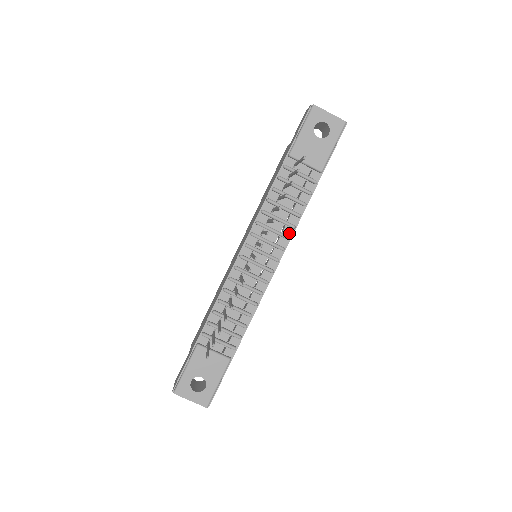
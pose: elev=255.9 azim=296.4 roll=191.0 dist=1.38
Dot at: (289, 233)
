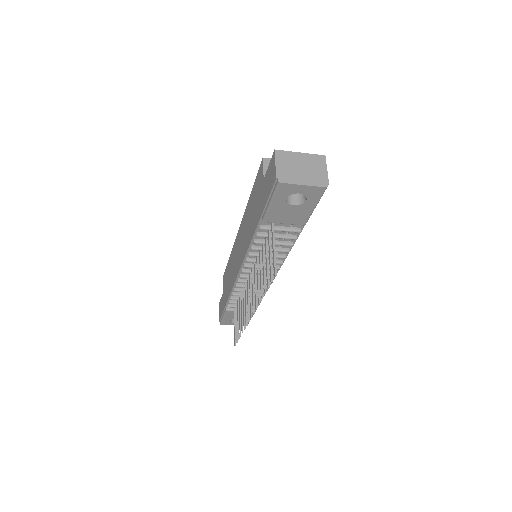
Dot at: (282, 258)
